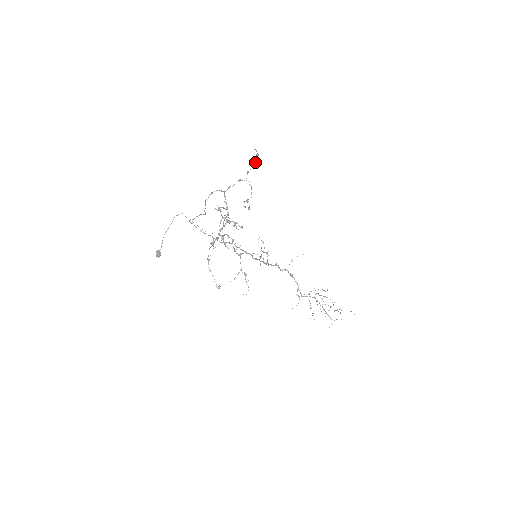
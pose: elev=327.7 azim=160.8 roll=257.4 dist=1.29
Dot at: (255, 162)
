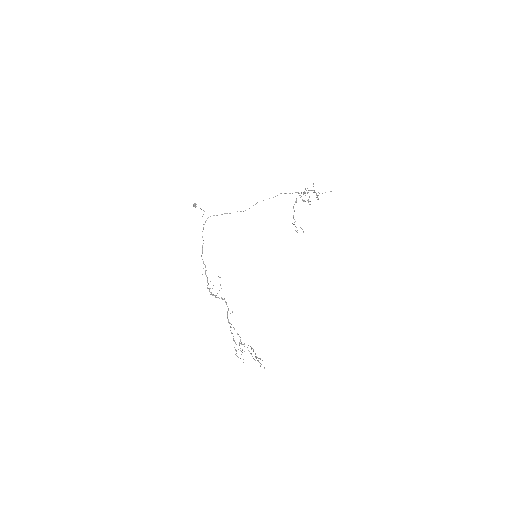
Dot at: (304, 200)
